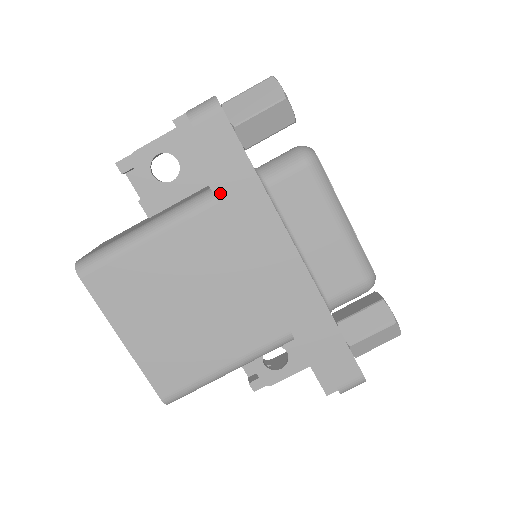
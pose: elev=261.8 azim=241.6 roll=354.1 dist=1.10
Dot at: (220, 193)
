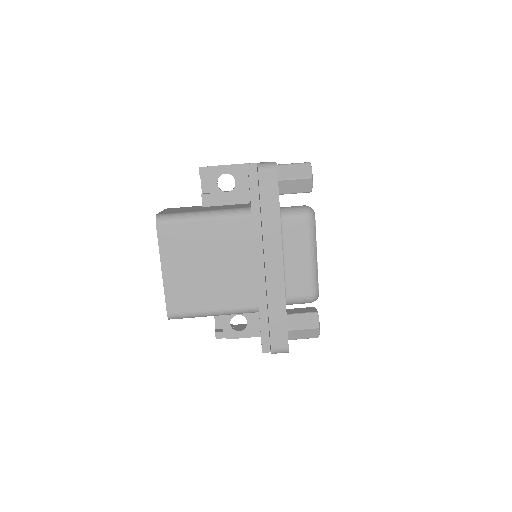
Dot at: (255, 213)
